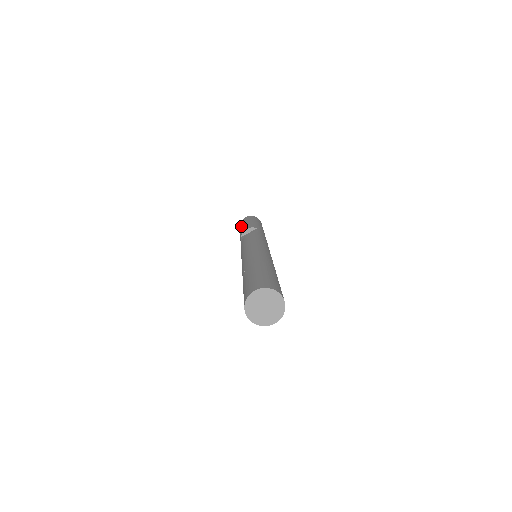
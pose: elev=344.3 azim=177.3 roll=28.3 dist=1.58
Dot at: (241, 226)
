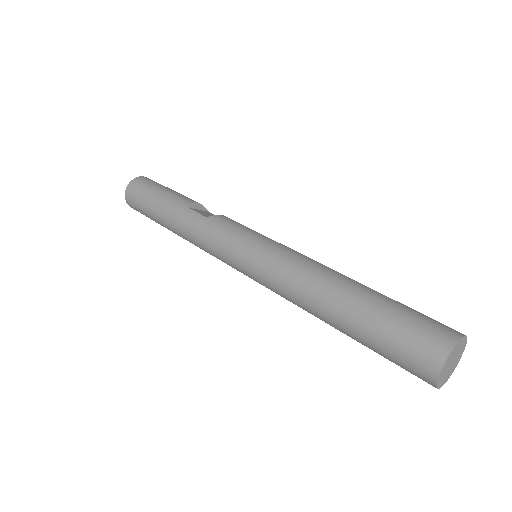
Dot at: (158, 187)
